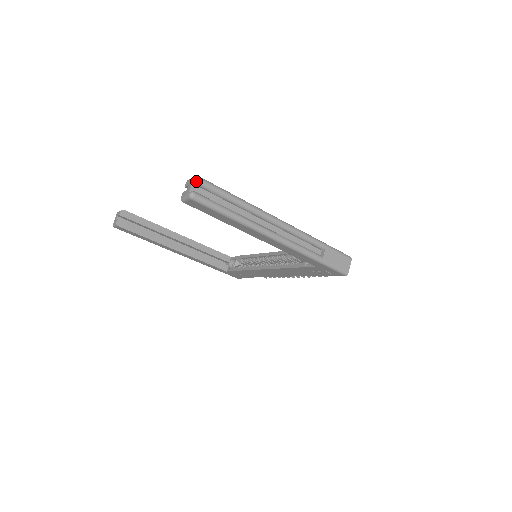
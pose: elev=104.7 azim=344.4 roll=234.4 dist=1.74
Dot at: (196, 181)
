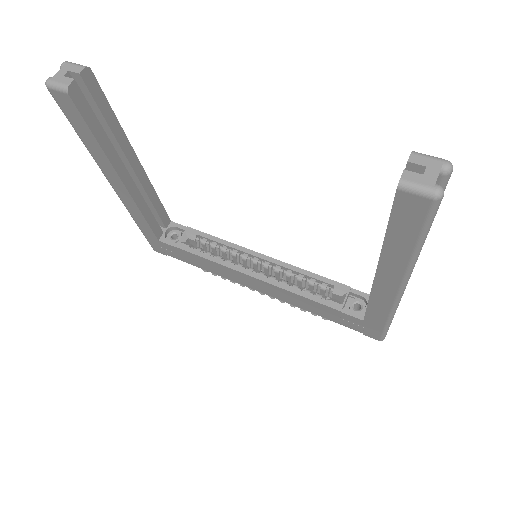
Dot at: (449, 170)
